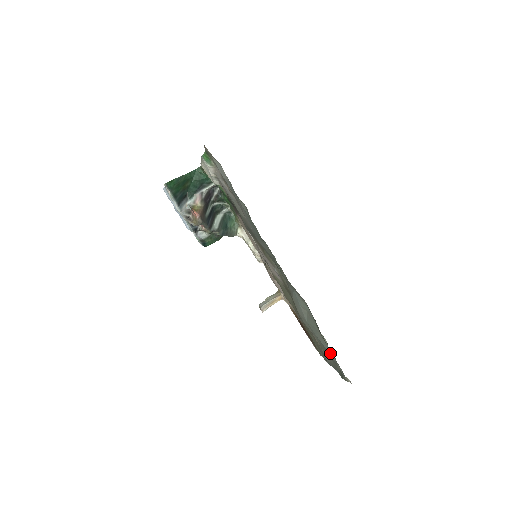
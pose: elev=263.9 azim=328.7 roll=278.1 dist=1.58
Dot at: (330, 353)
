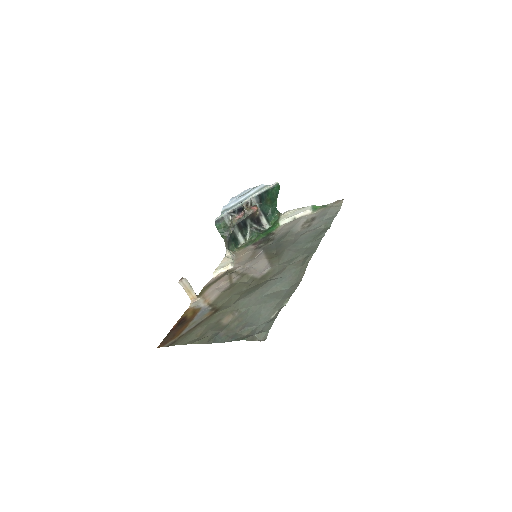
Dot at: (263, 318)
